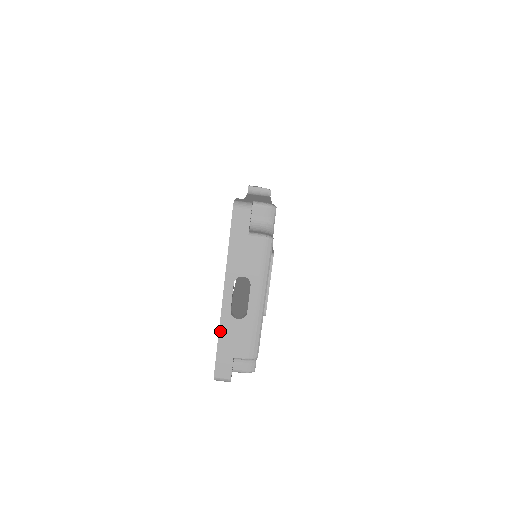
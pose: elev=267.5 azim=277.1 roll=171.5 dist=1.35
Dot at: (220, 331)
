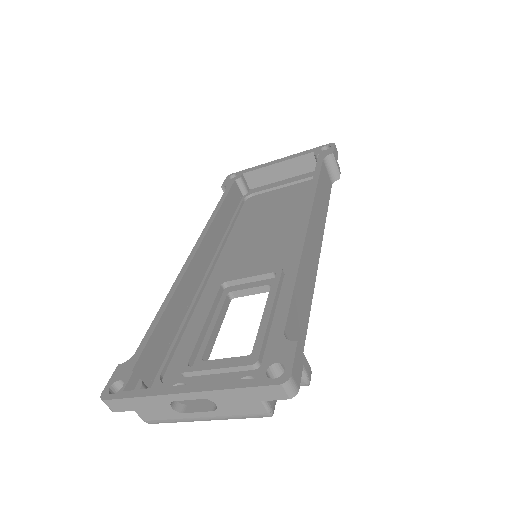
Dot at: (148, 397)
